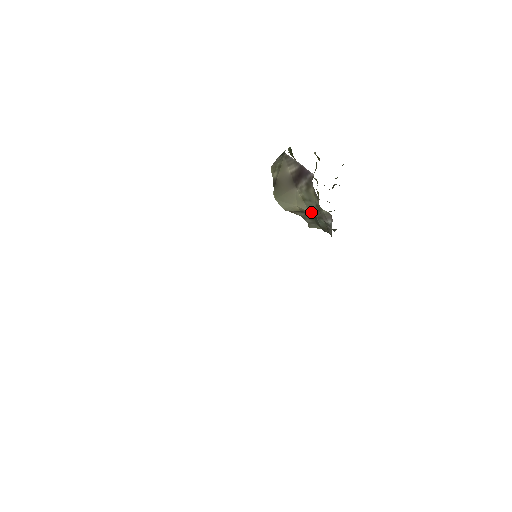
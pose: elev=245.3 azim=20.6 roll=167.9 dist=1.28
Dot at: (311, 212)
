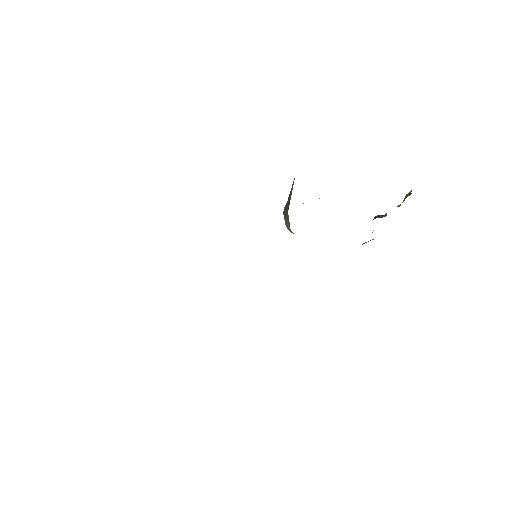
Dot at: occluded
